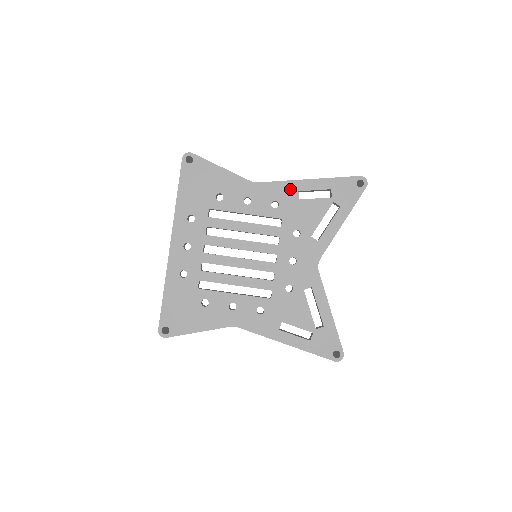
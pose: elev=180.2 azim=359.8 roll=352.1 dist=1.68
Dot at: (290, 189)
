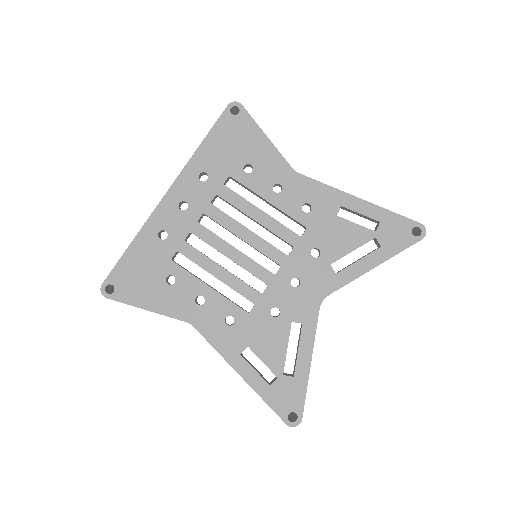
Dot at: (333, 199)
